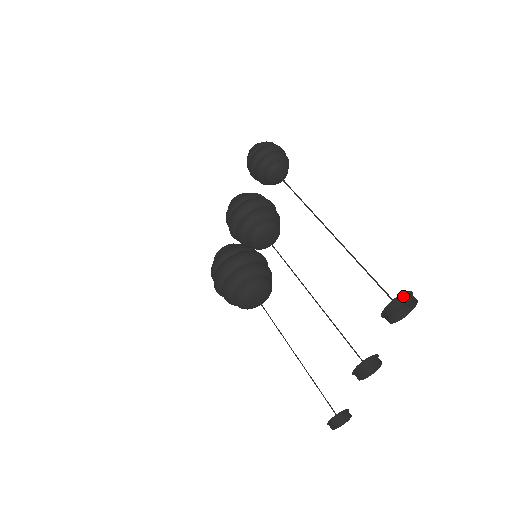
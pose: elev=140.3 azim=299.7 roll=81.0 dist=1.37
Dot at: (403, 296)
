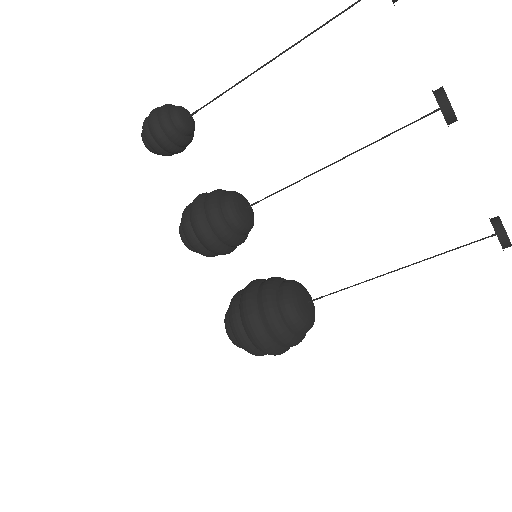
Dot at: out of frame
